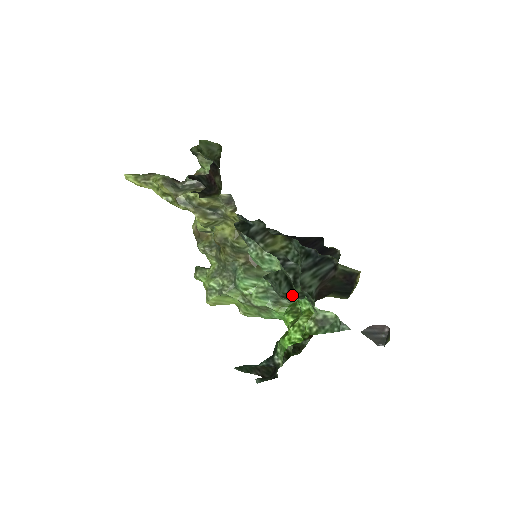
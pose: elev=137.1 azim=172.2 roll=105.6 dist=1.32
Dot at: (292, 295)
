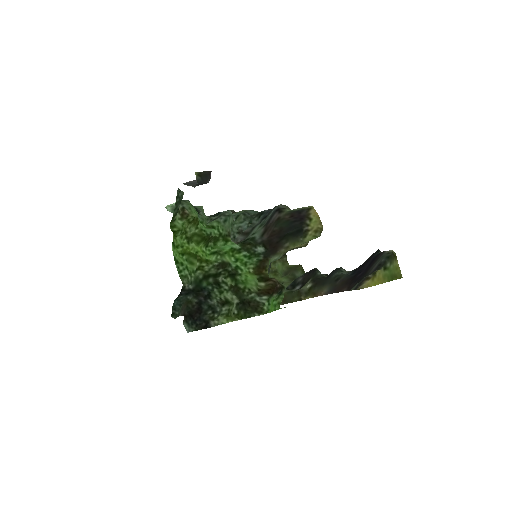
Dot at: occluded
